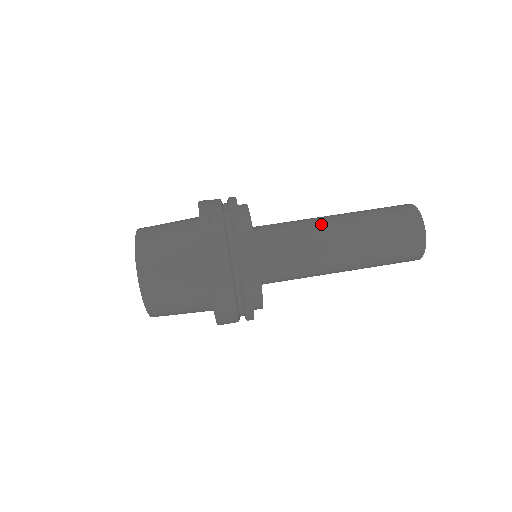
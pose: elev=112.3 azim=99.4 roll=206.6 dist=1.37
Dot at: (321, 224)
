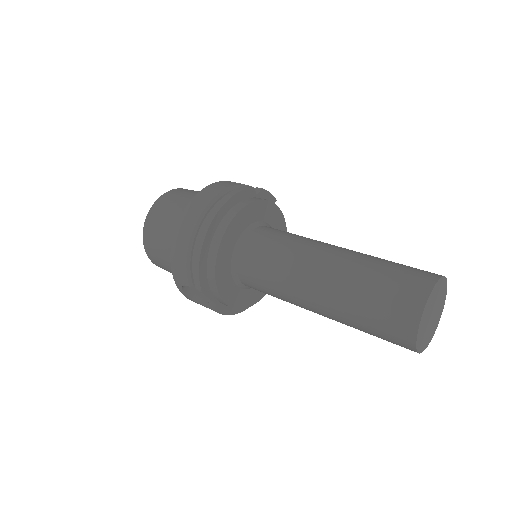
Dot at: occluded
